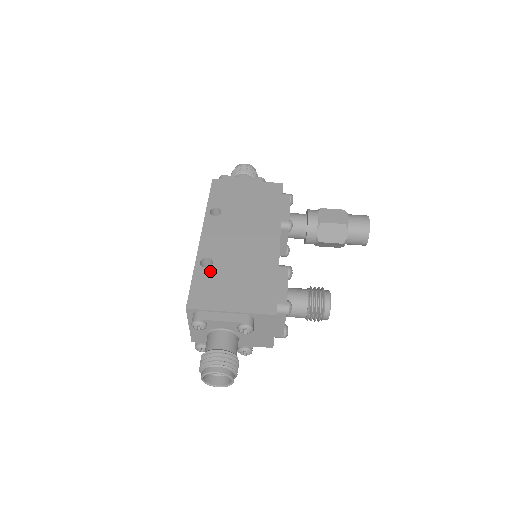
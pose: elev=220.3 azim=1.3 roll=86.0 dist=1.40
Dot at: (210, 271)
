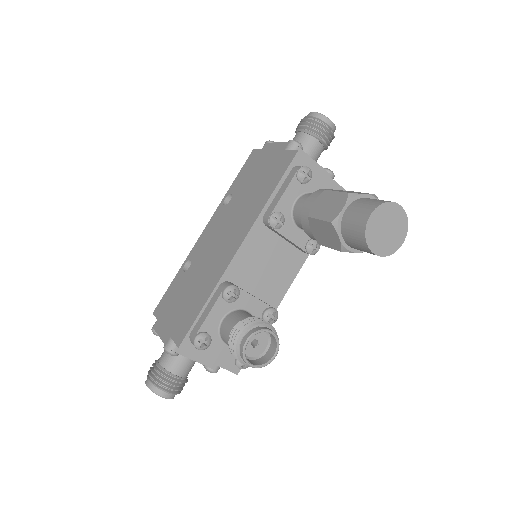
Dot at: (183, 276)
